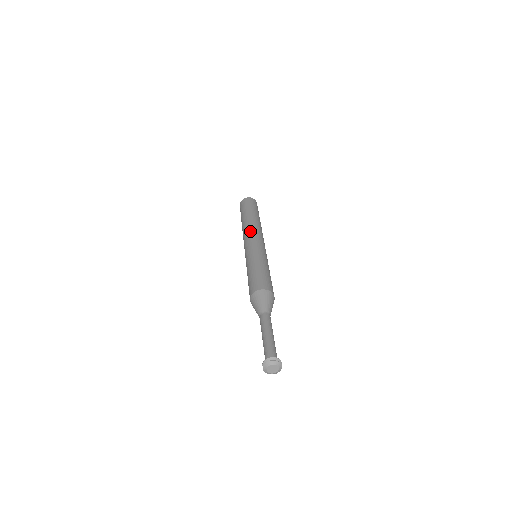
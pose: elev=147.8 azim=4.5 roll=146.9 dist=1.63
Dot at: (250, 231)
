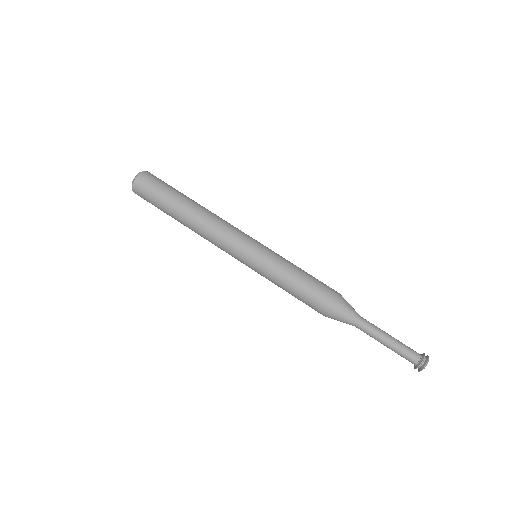
Dot at: (216, 238)
